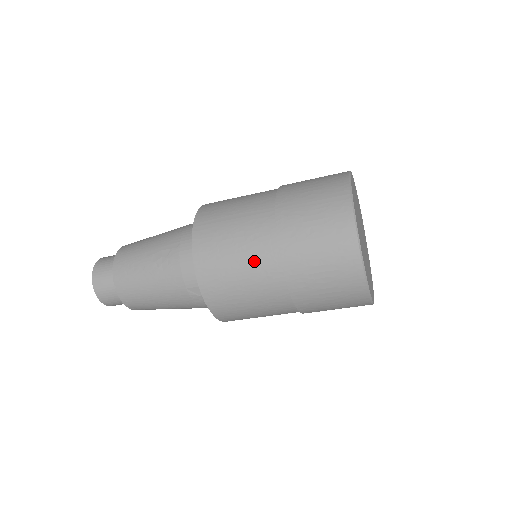
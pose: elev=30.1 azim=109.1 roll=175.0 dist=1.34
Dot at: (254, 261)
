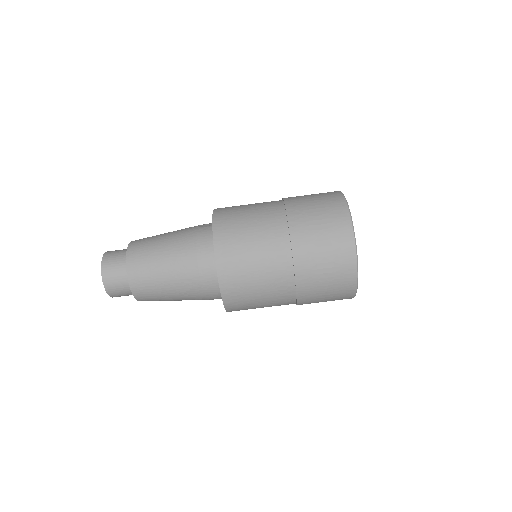
Dot at: occluded
